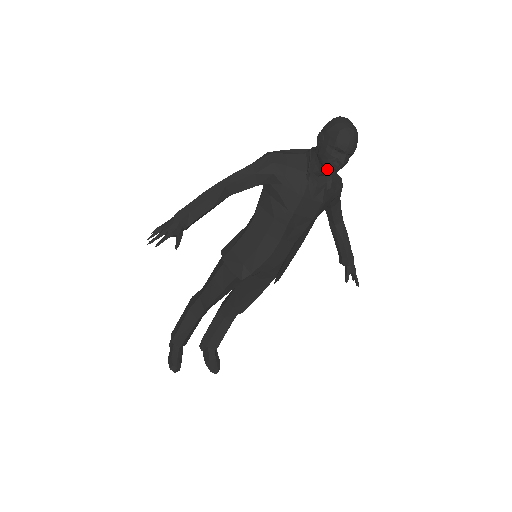
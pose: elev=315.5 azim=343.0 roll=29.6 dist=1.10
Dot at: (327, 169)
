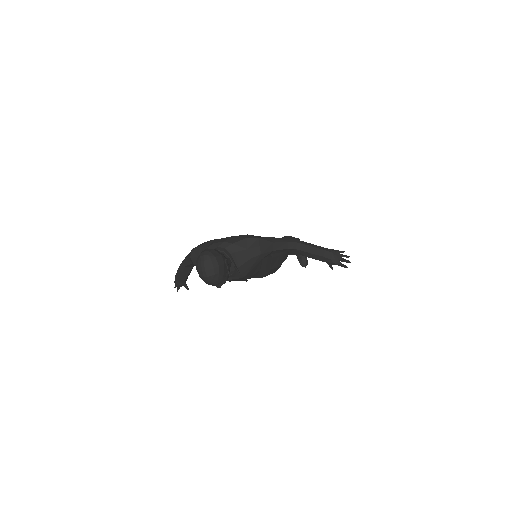
Dot at: occluded
